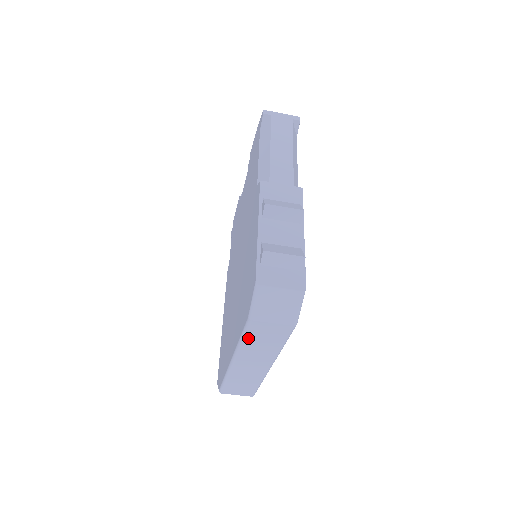
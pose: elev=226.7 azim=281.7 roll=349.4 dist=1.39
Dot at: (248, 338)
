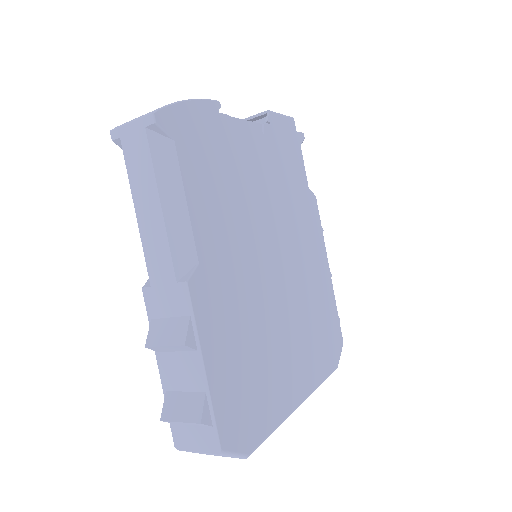
Dot at: occluded
